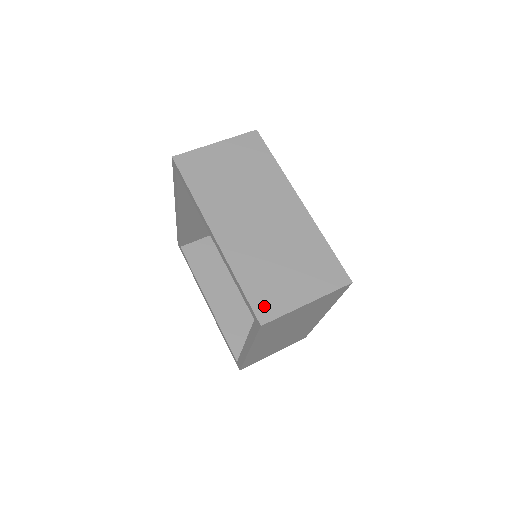
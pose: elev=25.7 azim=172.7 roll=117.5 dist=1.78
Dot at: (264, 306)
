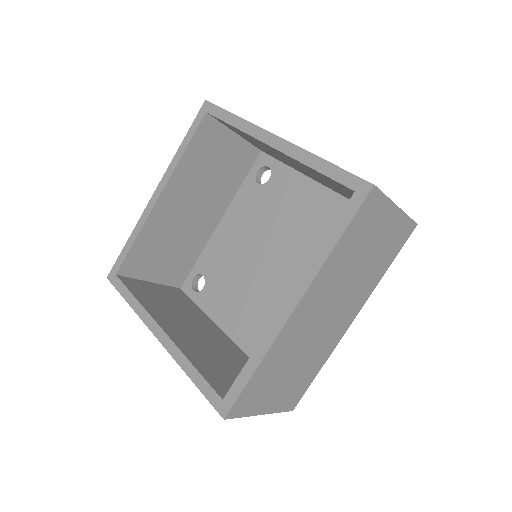
Dot at: occluded
